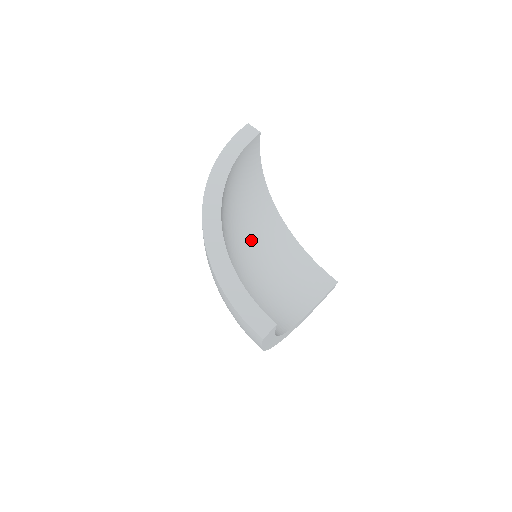
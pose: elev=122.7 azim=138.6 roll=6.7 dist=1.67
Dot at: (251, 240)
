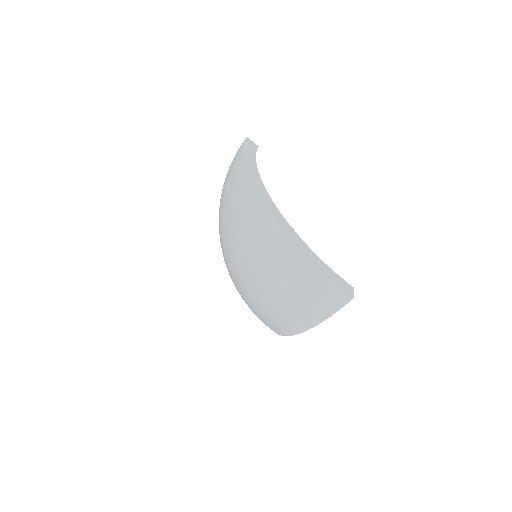
Dot at: occluded
